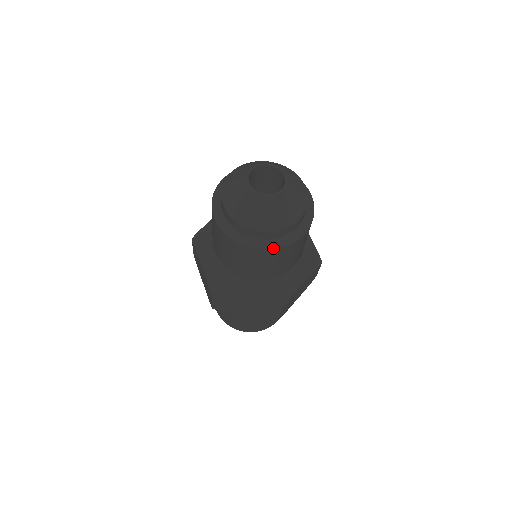
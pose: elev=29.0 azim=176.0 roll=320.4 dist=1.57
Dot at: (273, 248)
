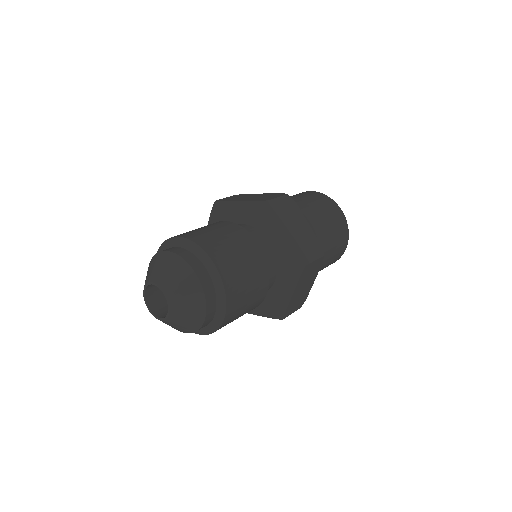
Dot at: (207, 334)
